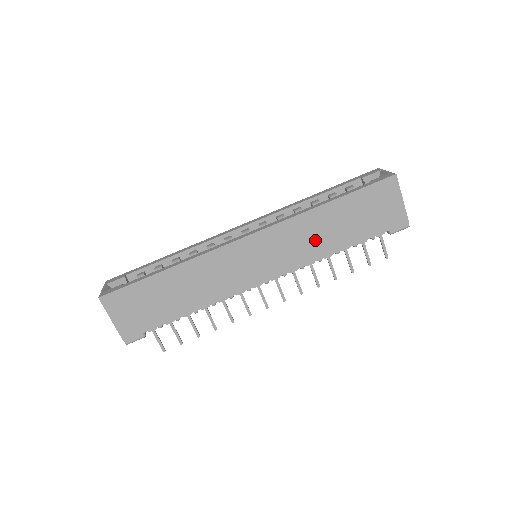
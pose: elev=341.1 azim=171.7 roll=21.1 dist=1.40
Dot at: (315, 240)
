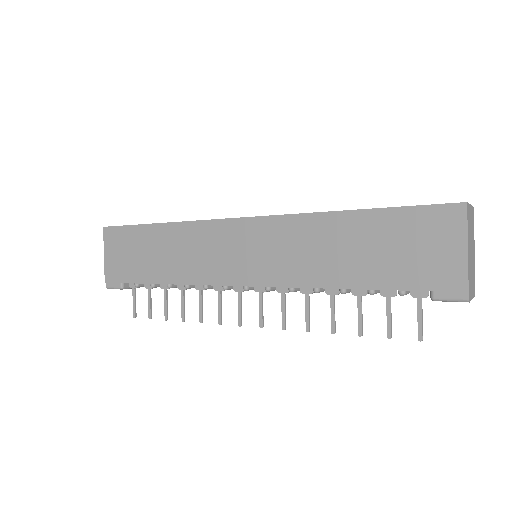
Dot at: (316, 257)
